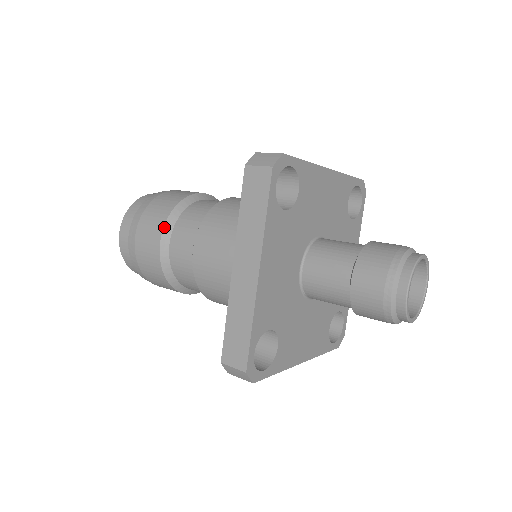
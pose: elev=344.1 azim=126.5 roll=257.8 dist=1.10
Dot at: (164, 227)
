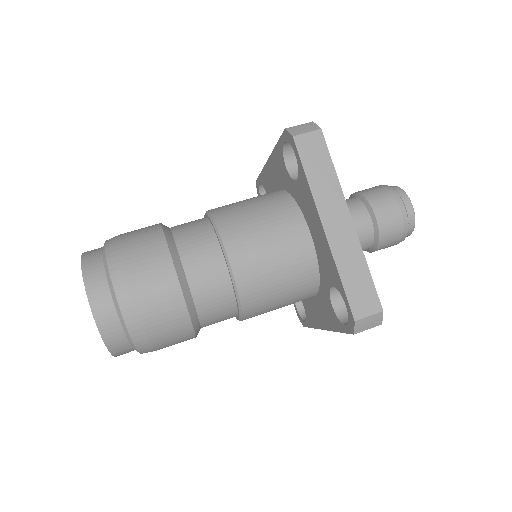
Dot at: (171, 257)
